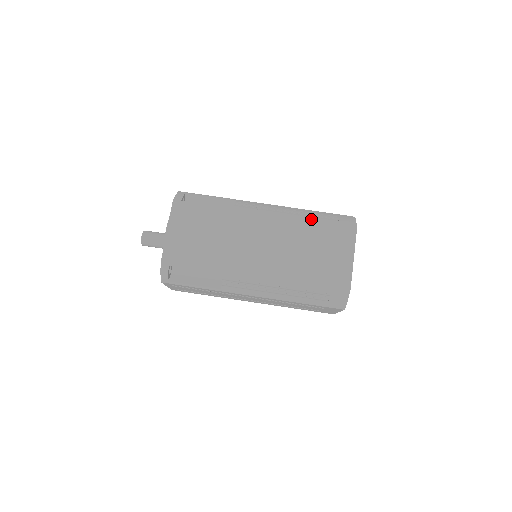
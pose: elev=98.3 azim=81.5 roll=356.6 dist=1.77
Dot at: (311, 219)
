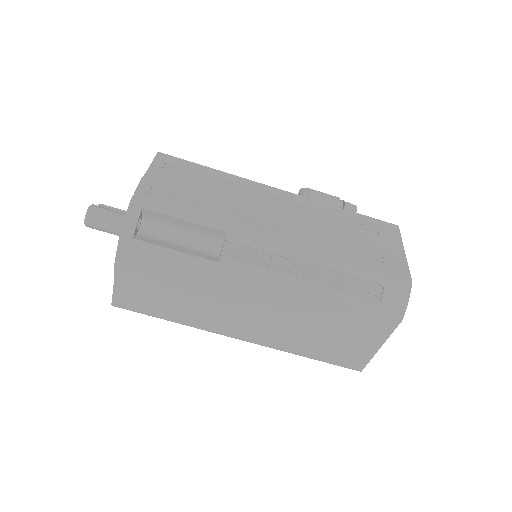
Dot at: (338, 295)
